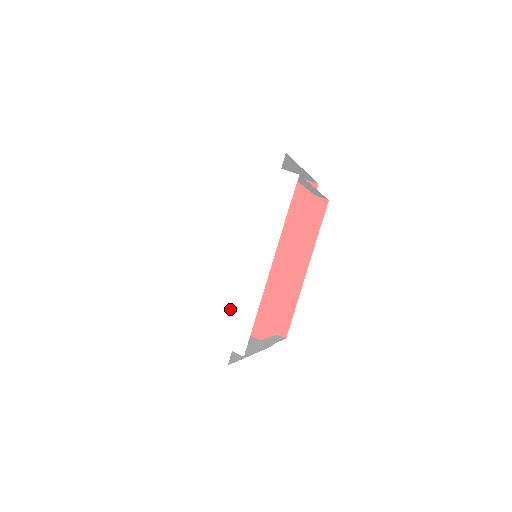
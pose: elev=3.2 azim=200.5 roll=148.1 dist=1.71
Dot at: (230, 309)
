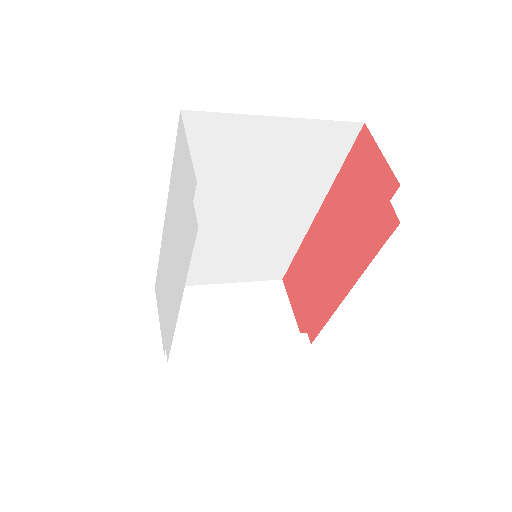
Dot at: (167, 313)
